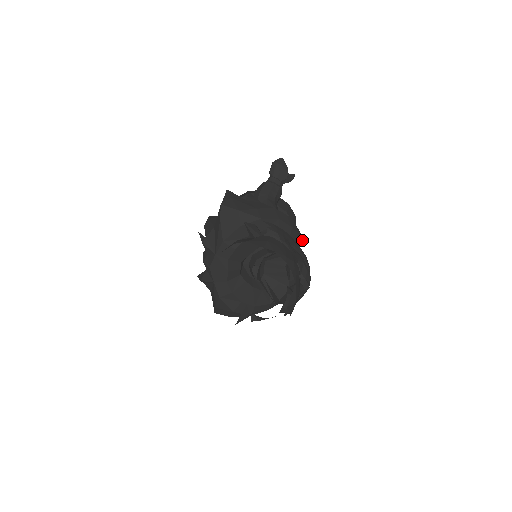
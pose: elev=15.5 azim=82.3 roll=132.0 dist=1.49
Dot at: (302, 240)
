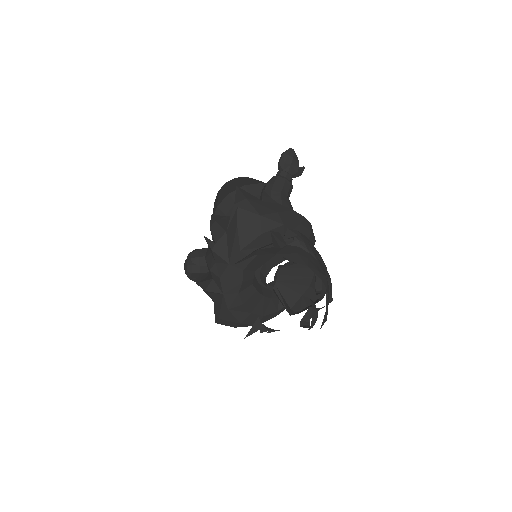
Dot at: occluded
